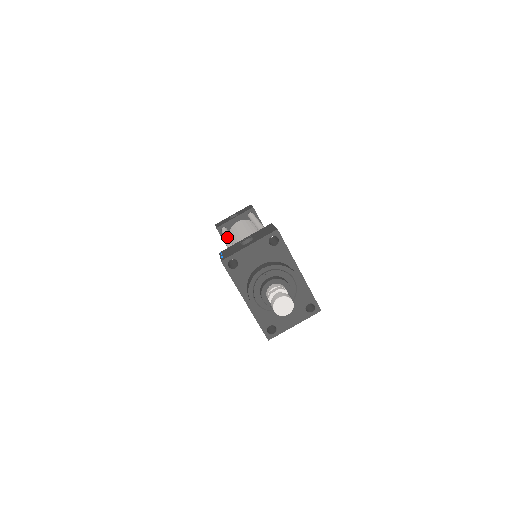
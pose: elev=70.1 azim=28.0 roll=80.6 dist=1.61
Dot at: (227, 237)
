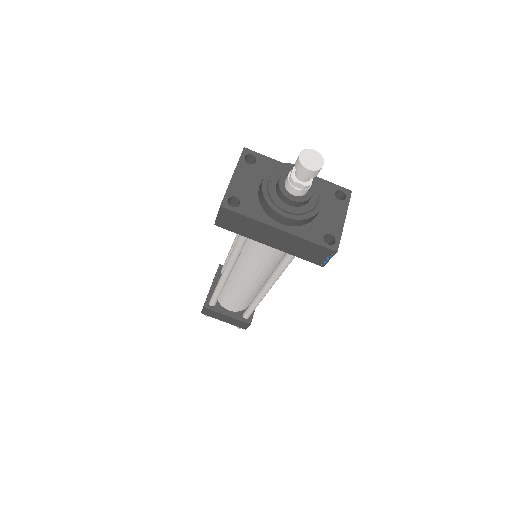
Dot at: occluded
